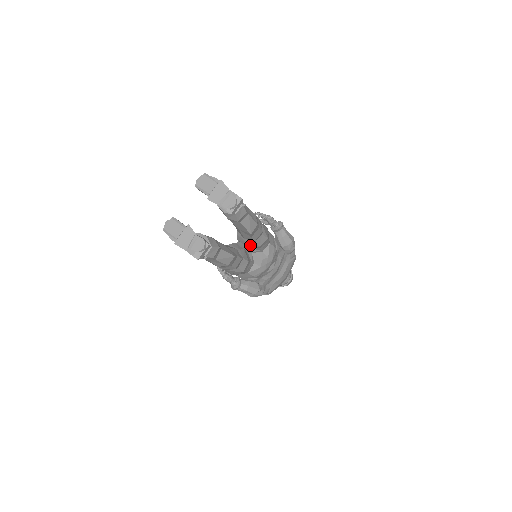
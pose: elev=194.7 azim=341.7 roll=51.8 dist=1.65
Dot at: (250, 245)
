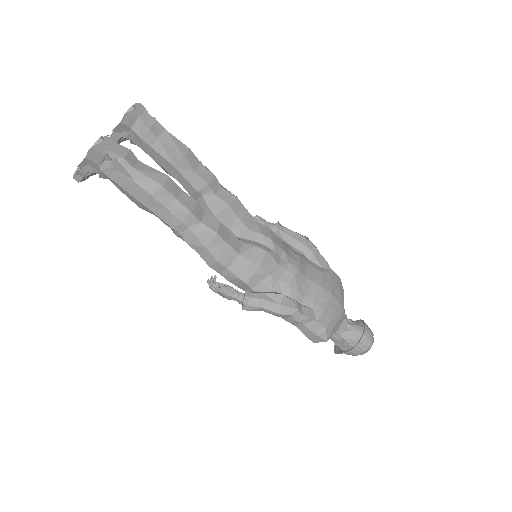
Dot at: (217, 210)
